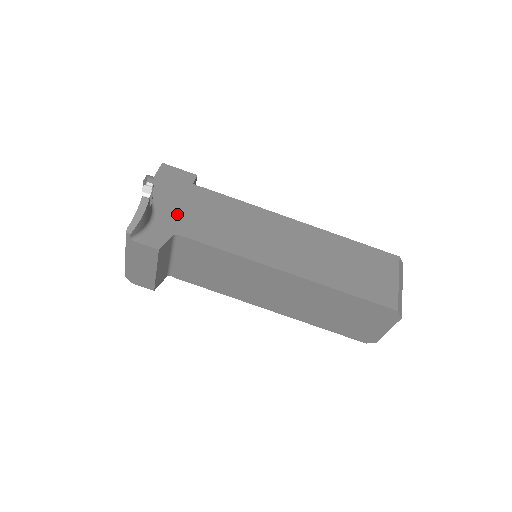
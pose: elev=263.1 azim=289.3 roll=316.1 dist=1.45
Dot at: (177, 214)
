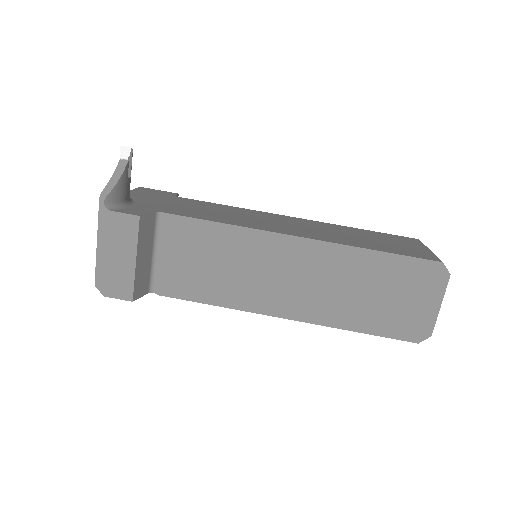
Dot at: (159, 204)
